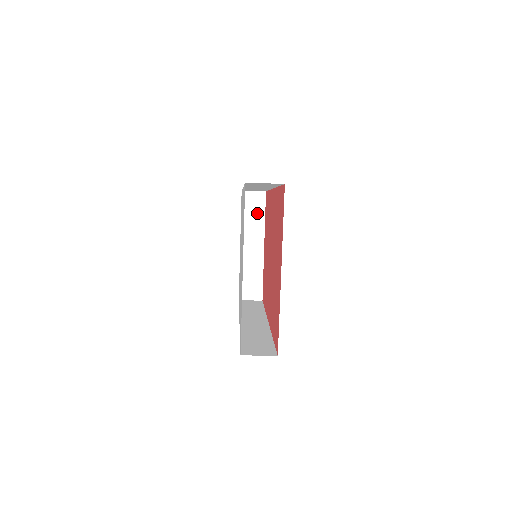
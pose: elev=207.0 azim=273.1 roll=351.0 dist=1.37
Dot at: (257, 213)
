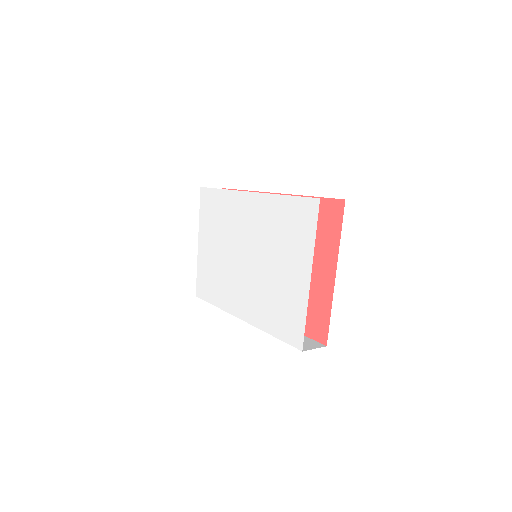
Dot at: occluded
